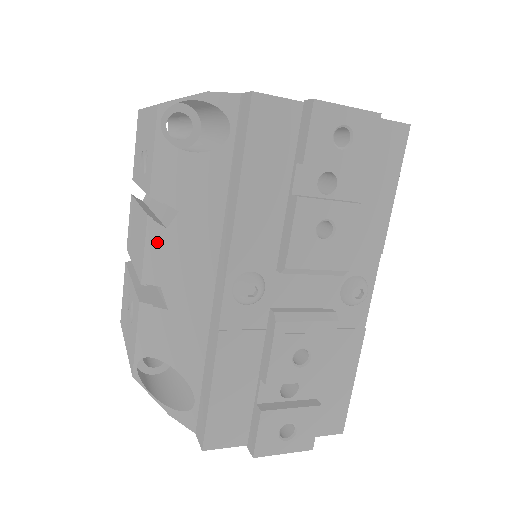
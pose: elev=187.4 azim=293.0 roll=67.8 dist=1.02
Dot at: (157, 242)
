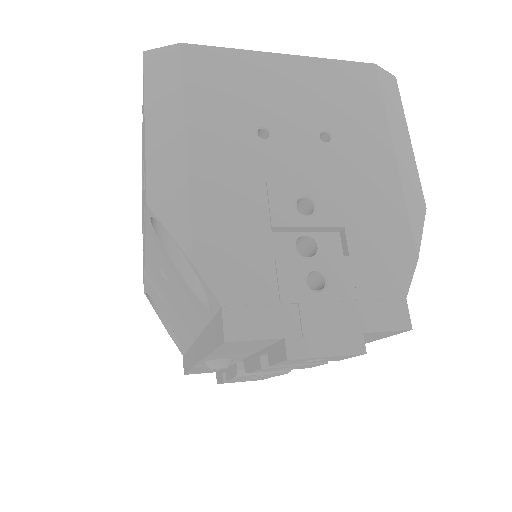
Dot at: (154, 271)
